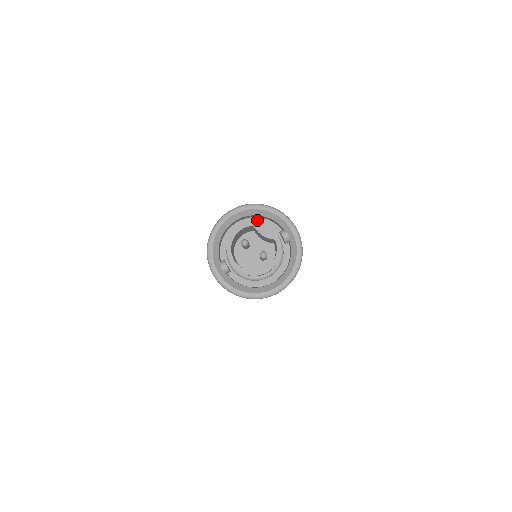
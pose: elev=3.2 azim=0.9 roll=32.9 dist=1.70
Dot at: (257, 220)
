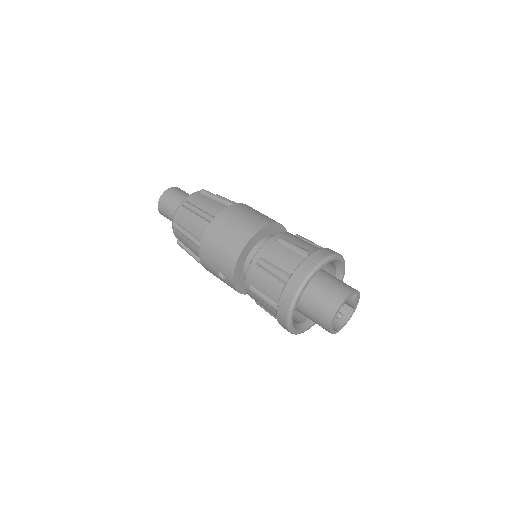
Dot at: occluded
